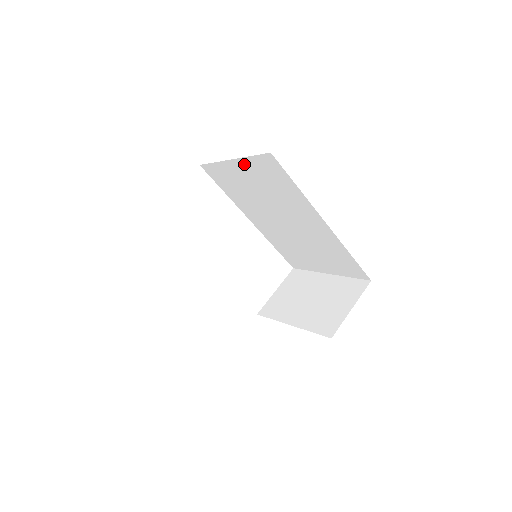
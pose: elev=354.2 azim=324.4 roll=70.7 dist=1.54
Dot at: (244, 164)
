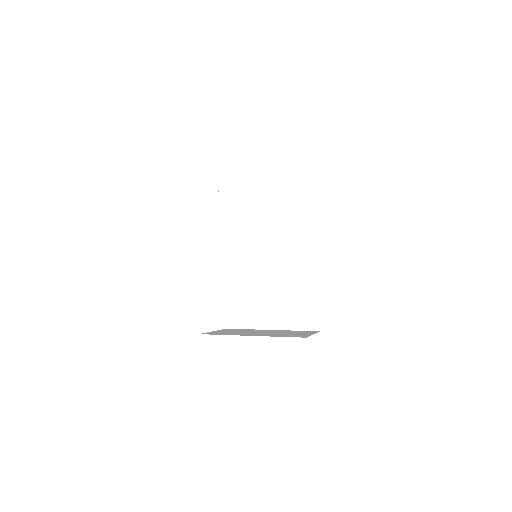
Dot at: (278, 193)
